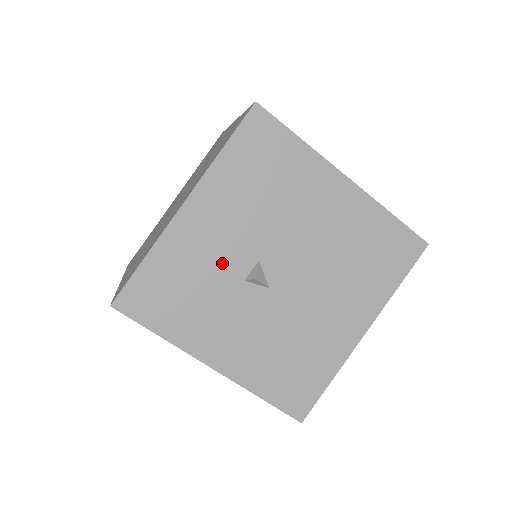
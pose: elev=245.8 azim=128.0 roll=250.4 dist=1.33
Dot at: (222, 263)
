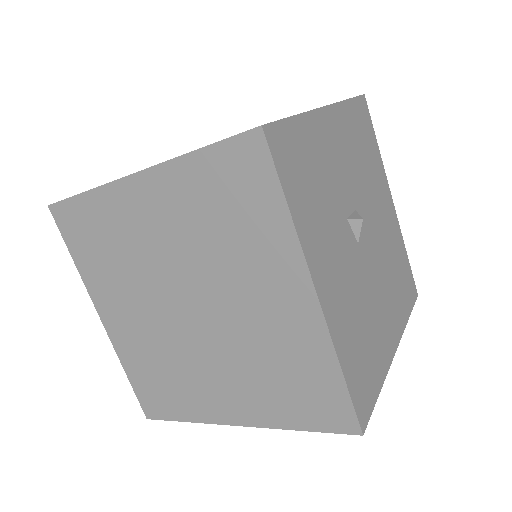
Dot at: (338, 185)
